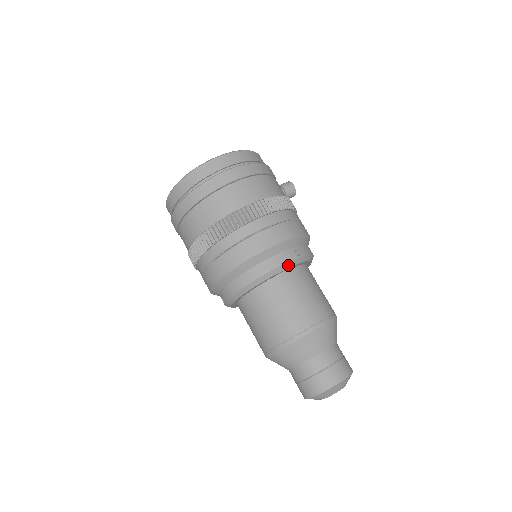
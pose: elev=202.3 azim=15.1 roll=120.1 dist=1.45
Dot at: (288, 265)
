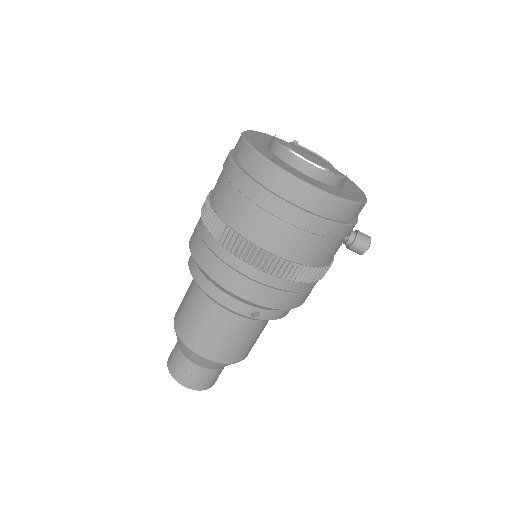
Dot at: (236, 313)
